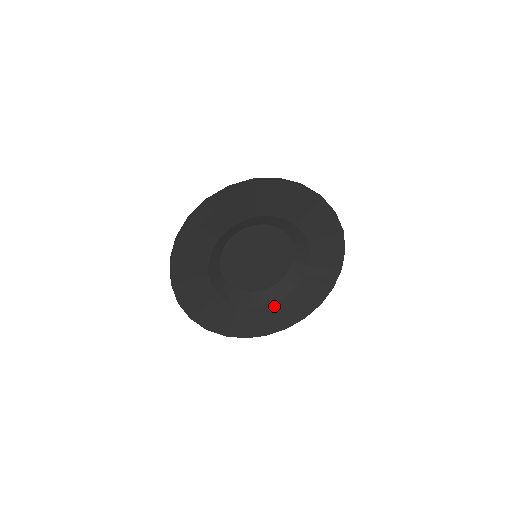
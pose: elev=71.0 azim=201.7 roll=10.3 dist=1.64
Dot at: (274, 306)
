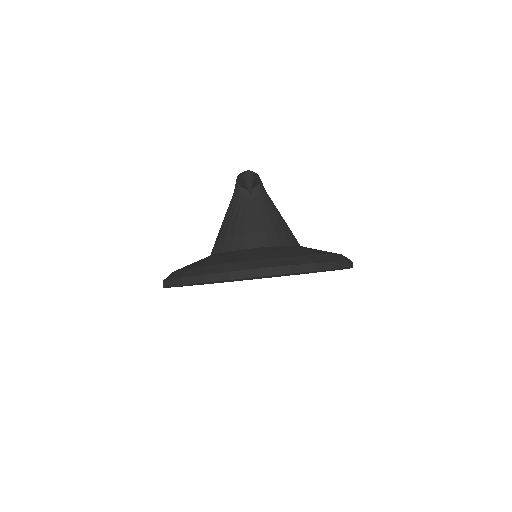
Dot at: occluded
